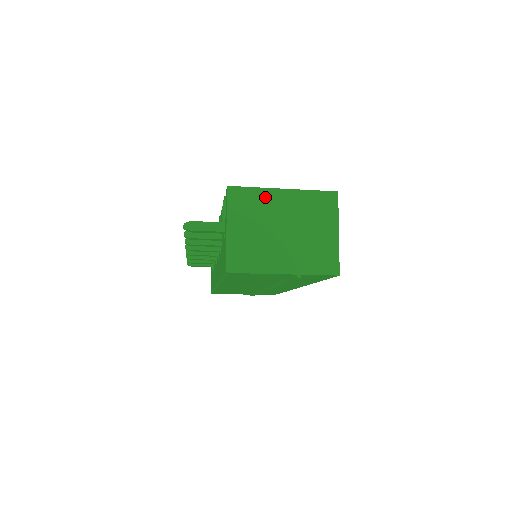
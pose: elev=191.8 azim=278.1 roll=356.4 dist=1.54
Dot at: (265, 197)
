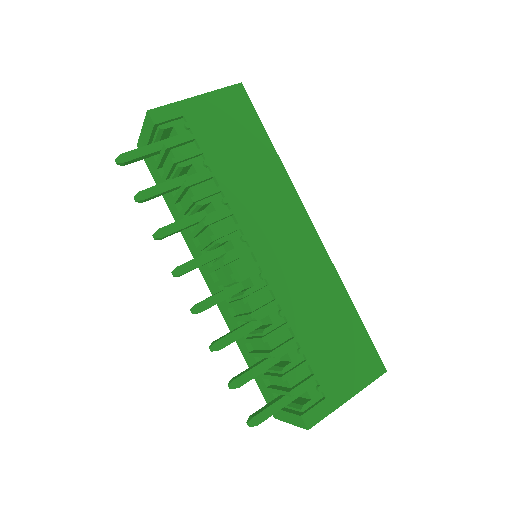
Dot at: occluded
